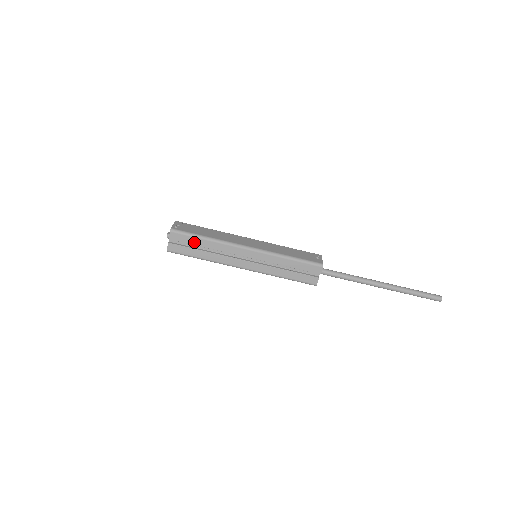
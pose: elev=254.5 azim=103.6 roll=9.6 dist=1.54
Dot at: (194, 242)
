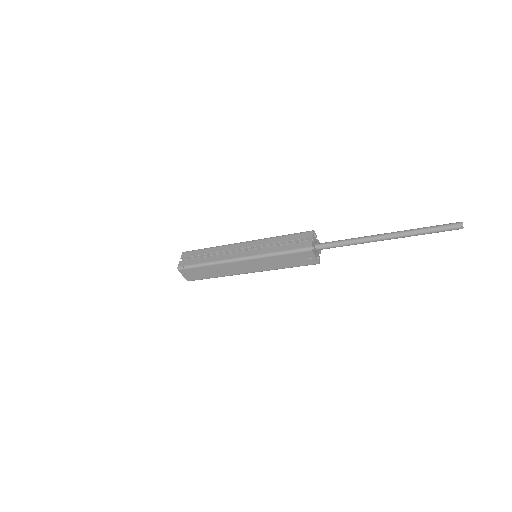
Dot at: occluded
